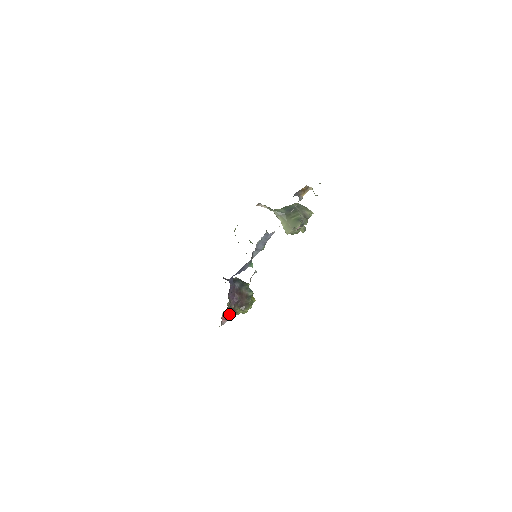
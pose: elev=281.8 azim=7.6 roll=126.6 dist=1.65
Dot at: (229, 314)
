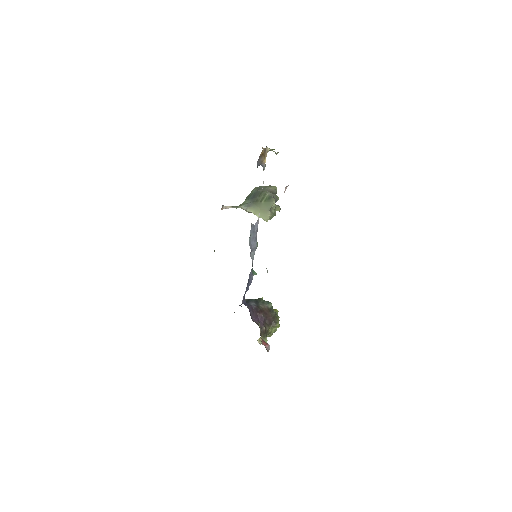
Dot at: (265, 339)
